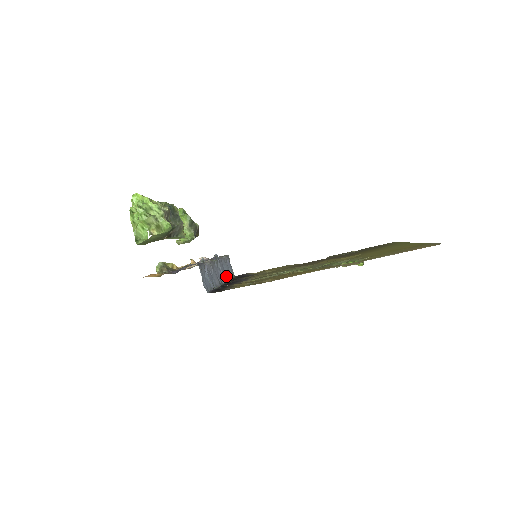
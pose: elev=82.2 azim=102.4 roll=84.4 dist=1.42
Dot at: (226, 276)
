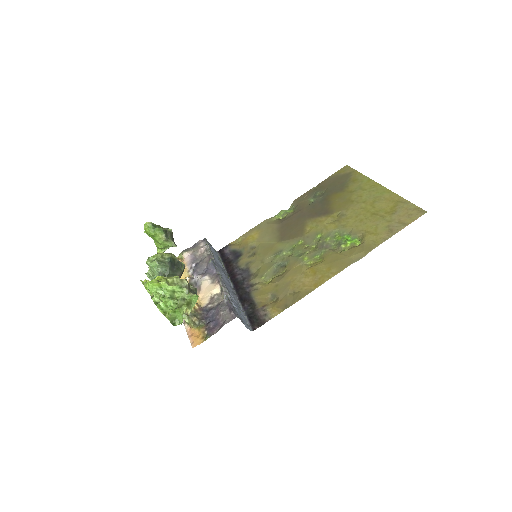
Dot at: (223, 270)
